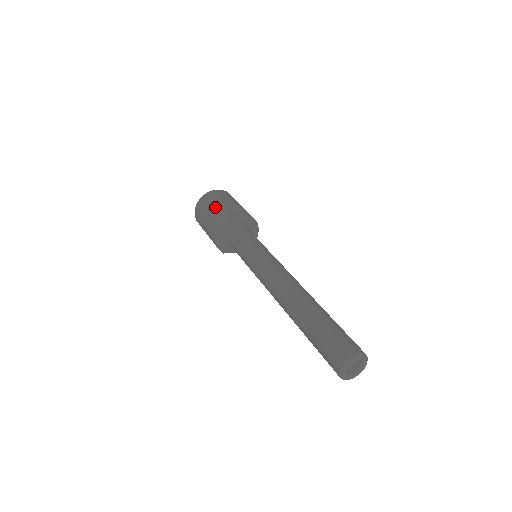
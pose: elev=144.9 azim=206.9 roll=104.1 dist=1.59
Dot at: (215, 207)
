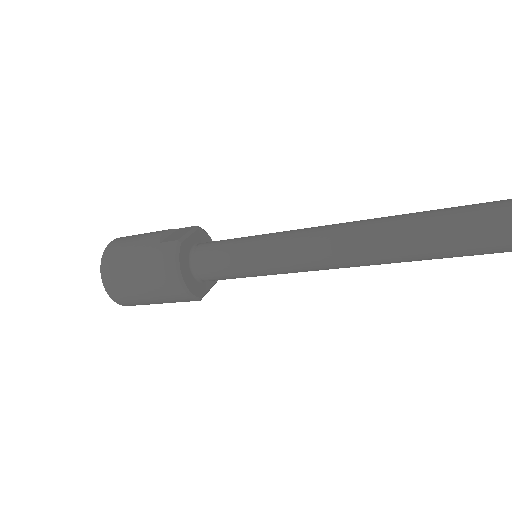
Dot at: (138, 254)
